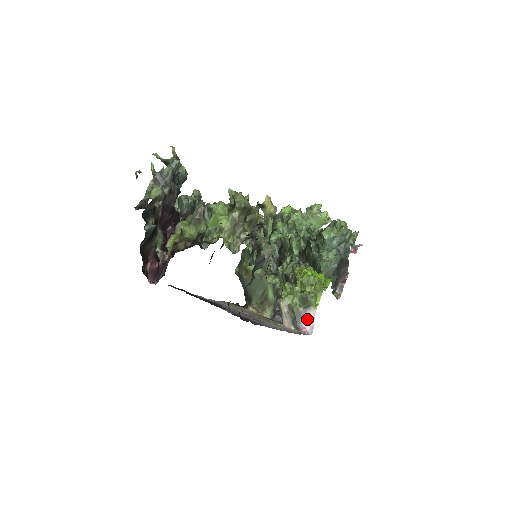
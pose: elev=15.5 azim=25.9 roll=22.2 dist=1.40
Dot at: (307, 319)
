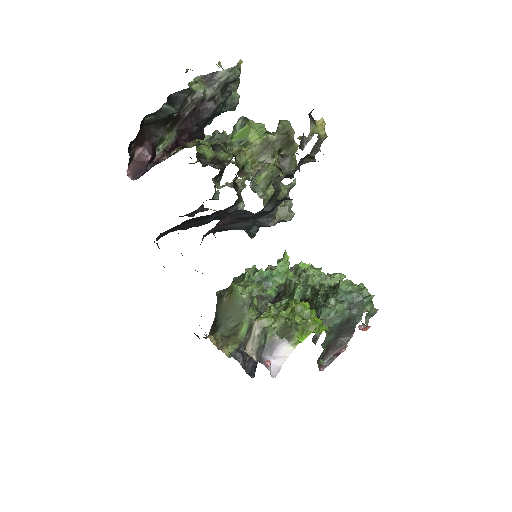
Dot at: (278, 354)
